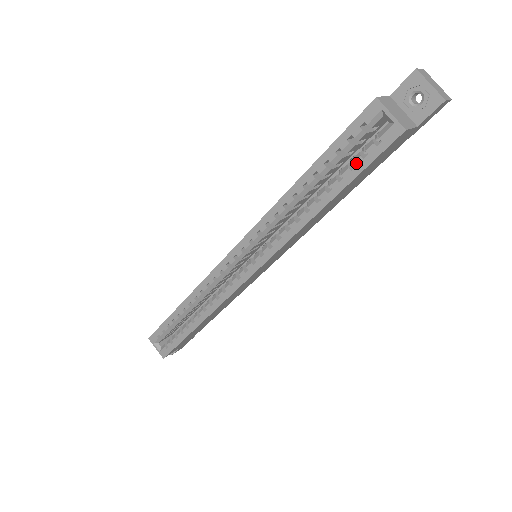
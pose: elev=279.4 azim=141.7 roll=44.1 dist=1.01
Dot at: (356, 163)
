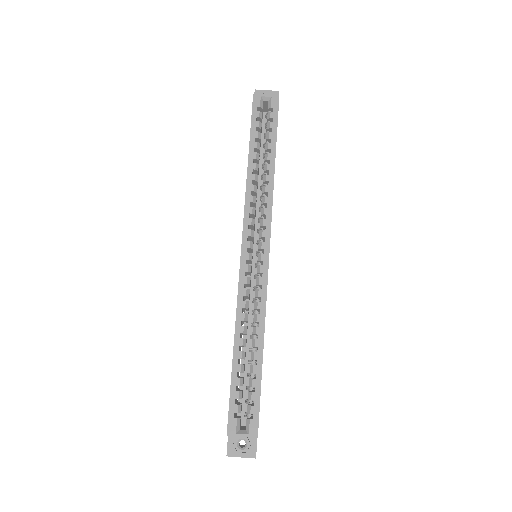
Dot at: (271, 127)
